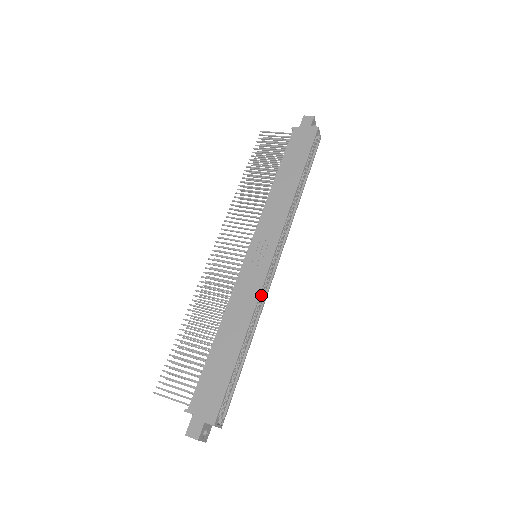
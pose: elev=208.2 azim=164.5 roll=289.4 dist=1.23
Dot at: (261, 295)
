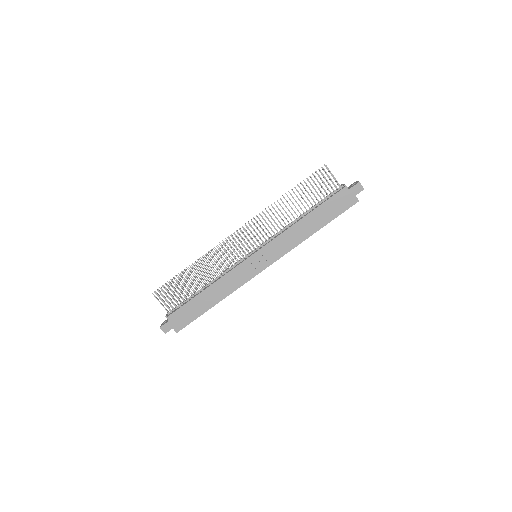
Dot at: occluded
